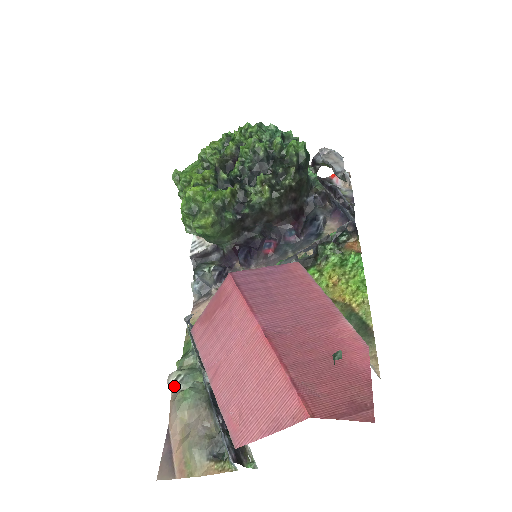
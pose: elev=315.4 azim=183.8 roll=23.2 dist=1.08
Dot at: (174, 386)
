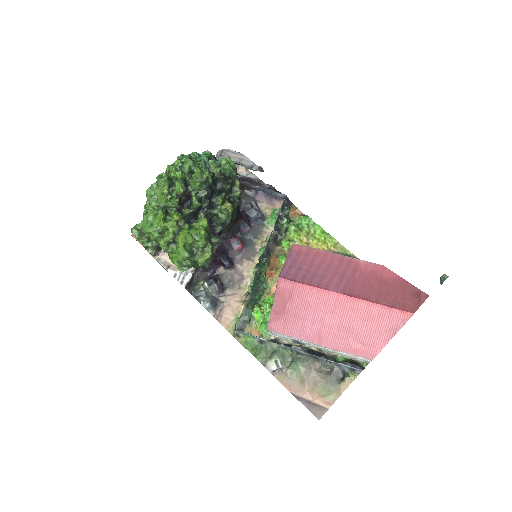
Dot at: (276, 370)
